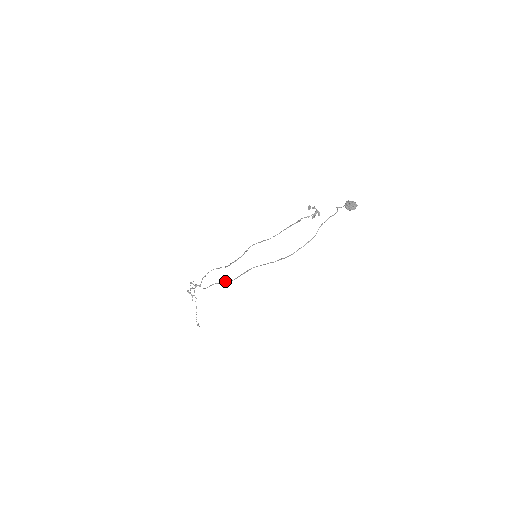
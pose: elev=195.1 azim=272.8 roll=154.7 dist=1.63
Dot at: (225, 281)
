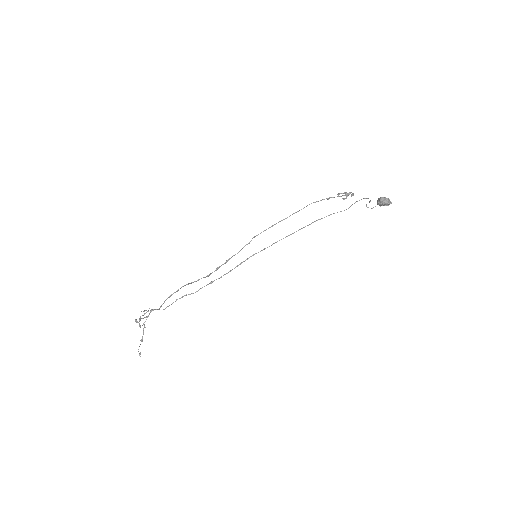
Dot at: occluded
